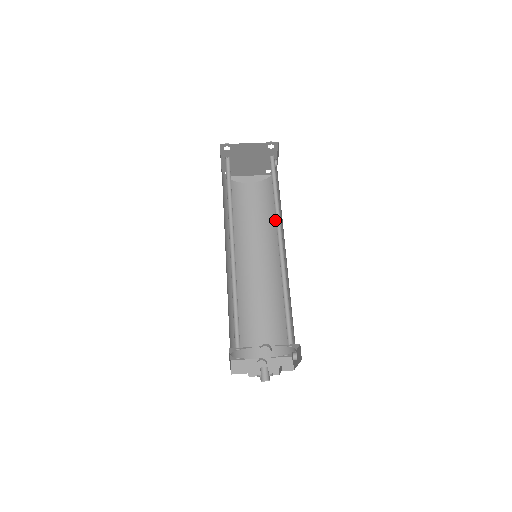
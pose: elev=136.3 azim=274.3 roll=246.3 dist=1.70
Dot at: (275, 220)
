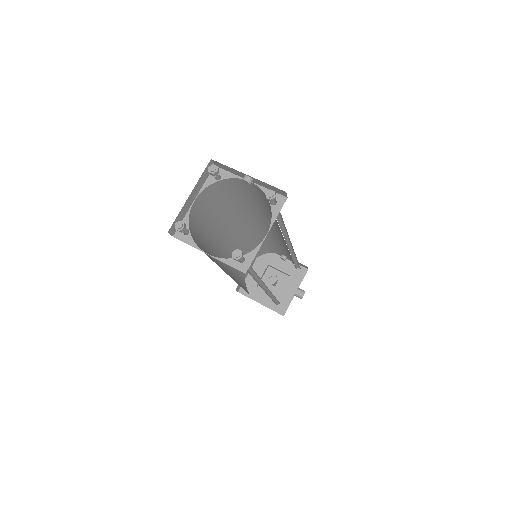
Dot at: (243, 208)
